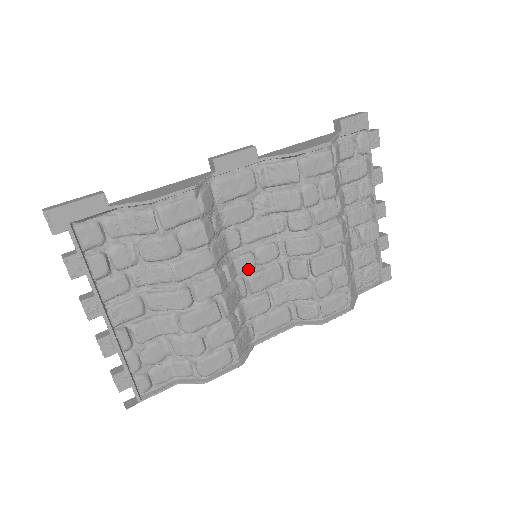
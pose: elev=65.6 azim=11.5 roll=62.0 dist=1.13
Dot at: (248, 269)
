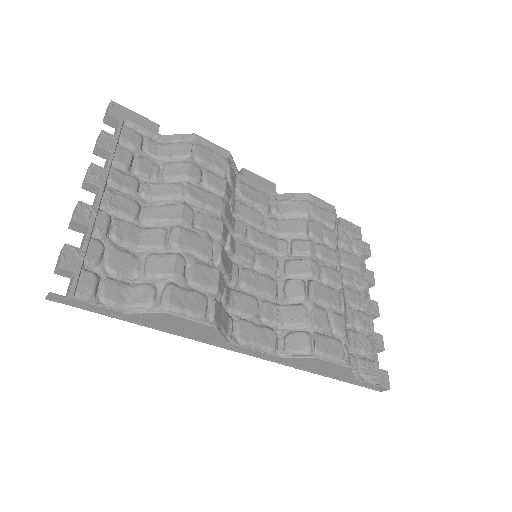
Dot at: (246, 258)
